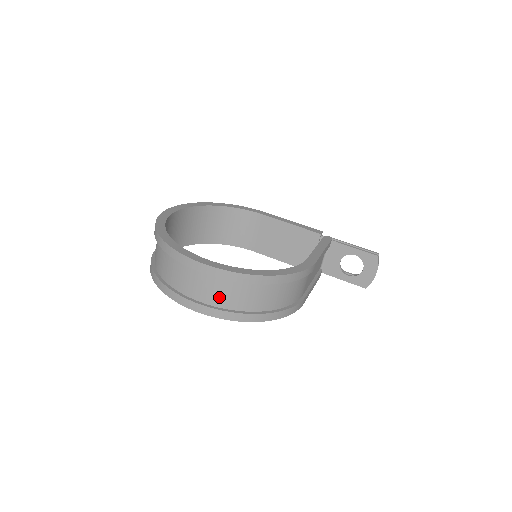
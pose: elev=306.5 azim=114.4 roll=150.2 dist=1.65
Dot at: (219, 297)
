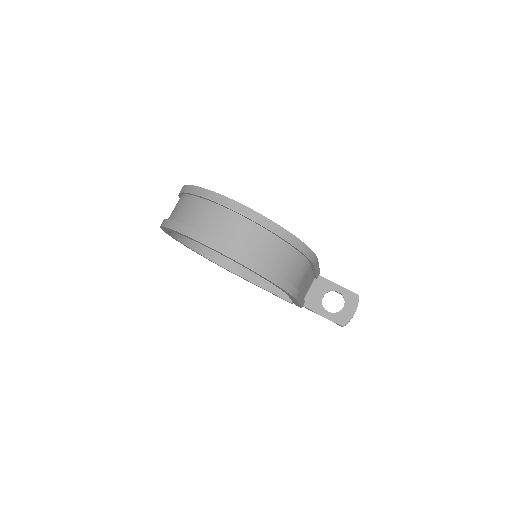
Dot at: (237, 238)
